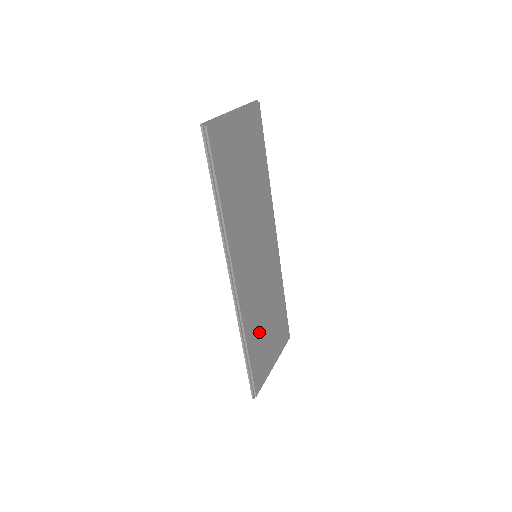
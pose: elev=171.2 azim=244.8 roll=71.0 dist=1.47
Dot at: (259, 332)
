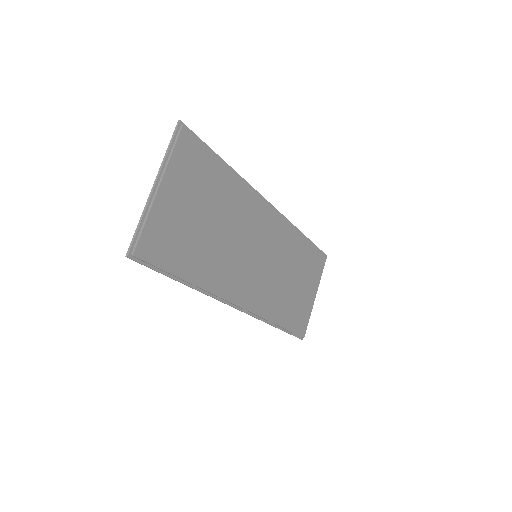
Dot at: (287, 300)
